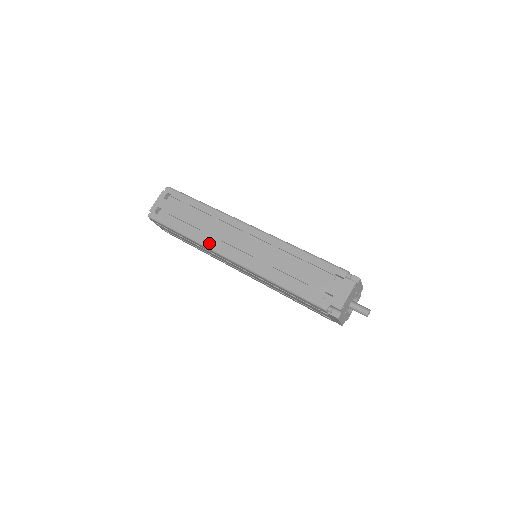
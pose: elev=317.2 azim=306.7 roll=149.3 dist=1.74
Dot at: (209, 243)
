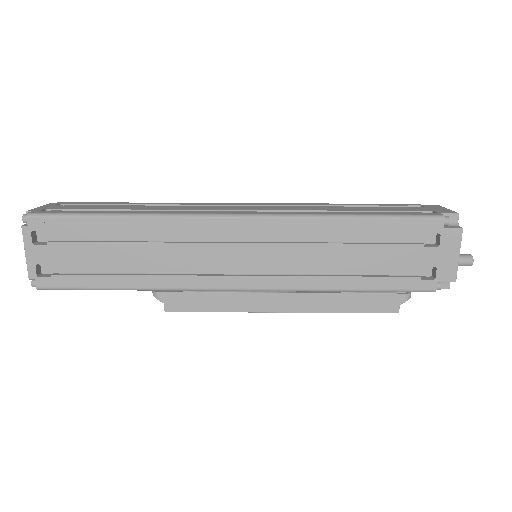
Dot at: (185, 212)
